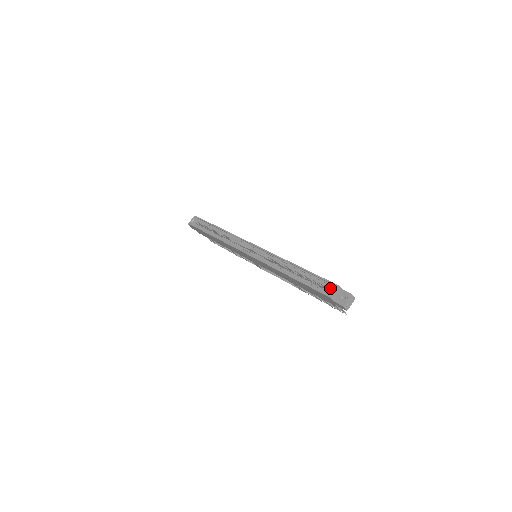
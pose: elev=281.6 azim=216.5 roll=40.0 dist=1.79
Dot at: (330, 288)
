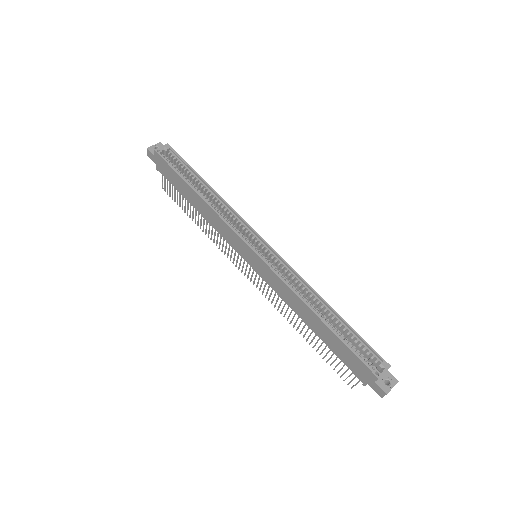
Dot at: (375, 362)
